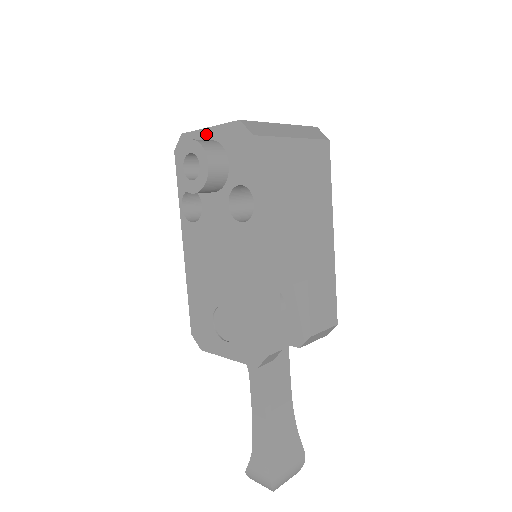
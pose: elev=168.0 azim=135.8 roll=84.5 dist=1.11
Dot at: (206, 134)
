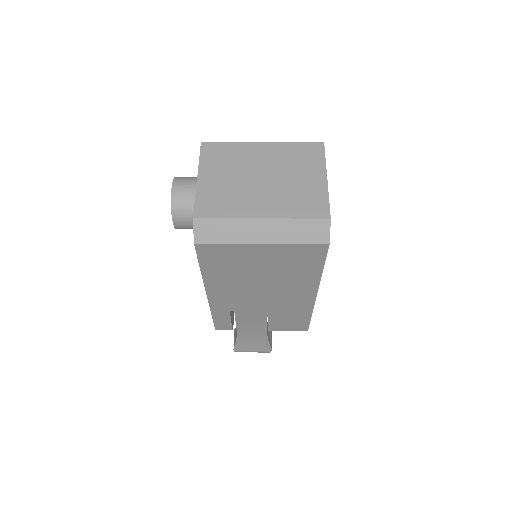
Dot at: (198, 178)
